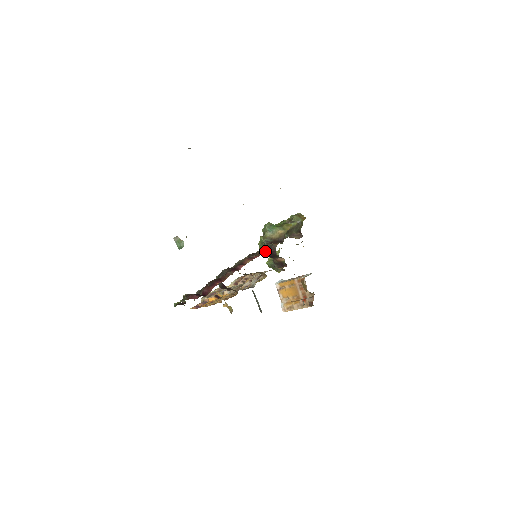
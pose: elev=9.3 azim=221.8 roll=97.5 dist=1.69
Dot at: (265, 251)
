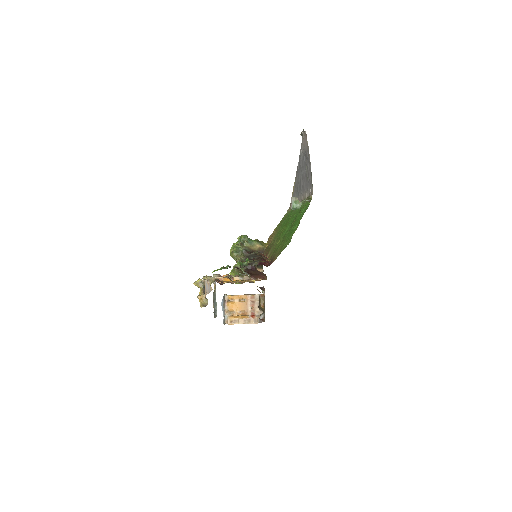
Dot at: occluded
